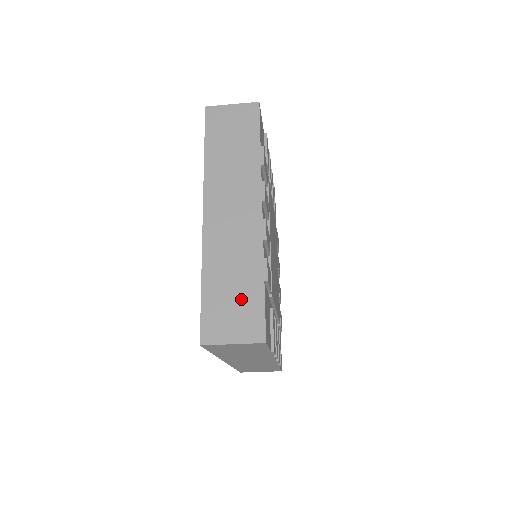
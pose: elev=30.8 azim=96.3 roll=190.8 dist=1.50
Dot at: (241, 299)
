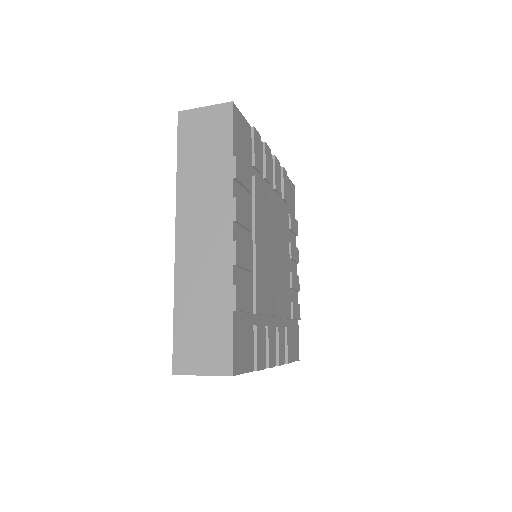
Dot at: (210, 329)
